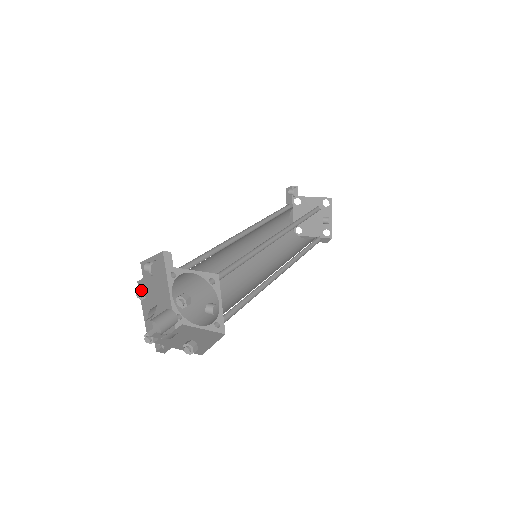
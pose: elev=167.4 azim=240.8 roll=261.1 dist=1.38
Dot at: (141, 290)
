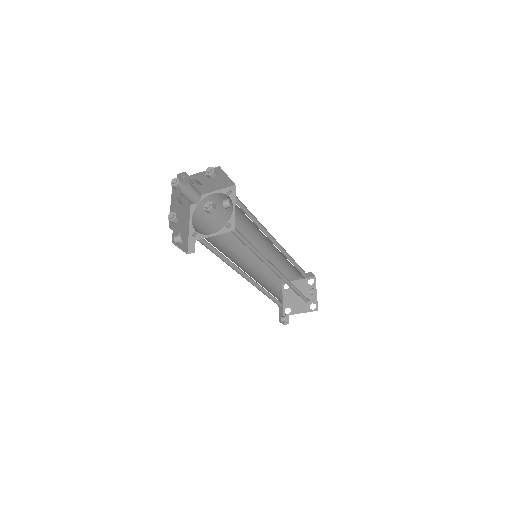
Dot at: (176, 179)
